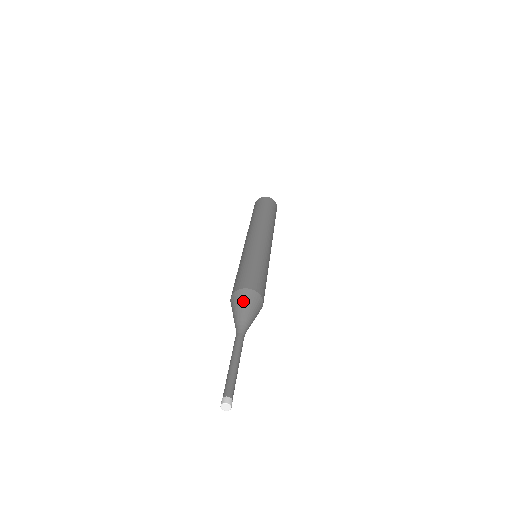
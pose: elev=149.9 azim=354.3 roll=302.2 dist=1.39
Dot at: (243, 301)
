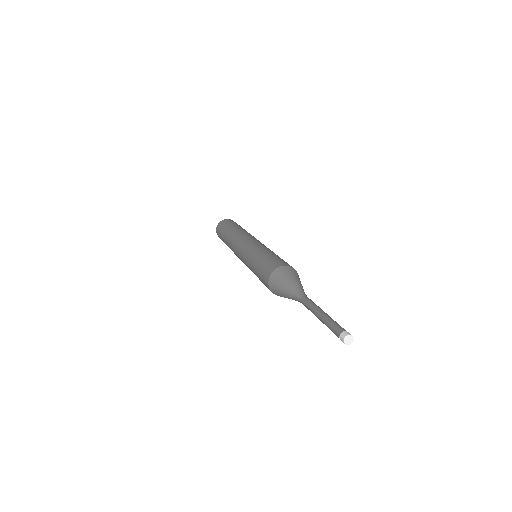
Dot at: (296, 275)
